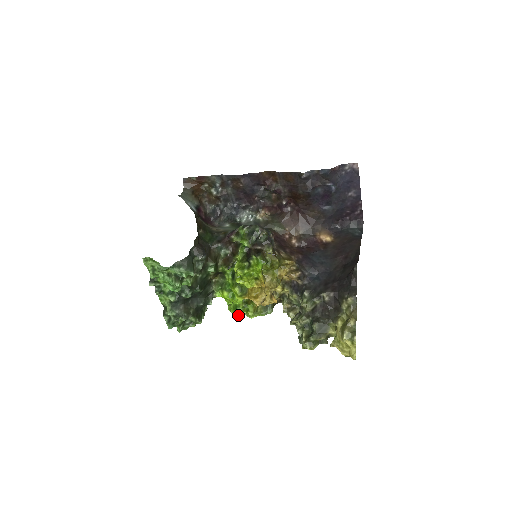
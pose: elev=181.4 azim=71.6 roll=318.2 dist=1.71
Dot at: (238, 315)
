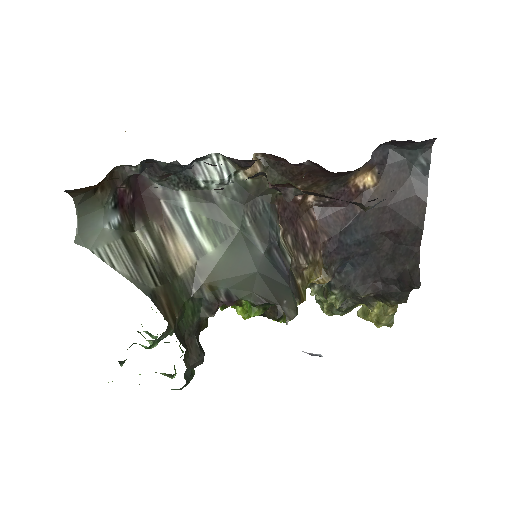
Dot at: occluded
